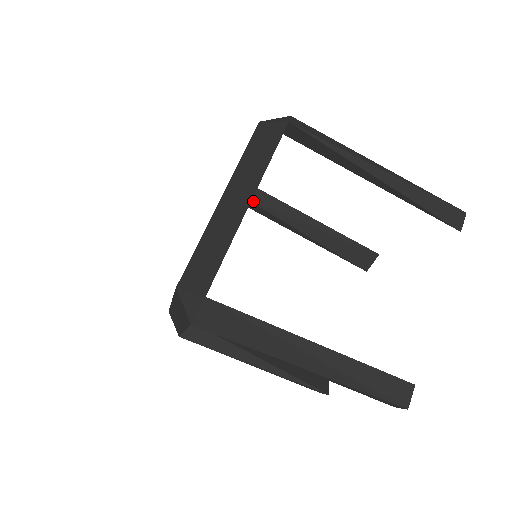
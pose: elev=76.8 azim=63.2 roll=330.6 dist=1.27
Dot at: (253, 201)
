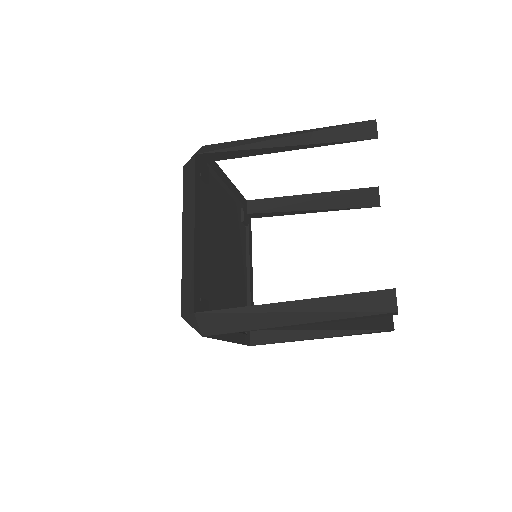
Dot at: (253, 212)
